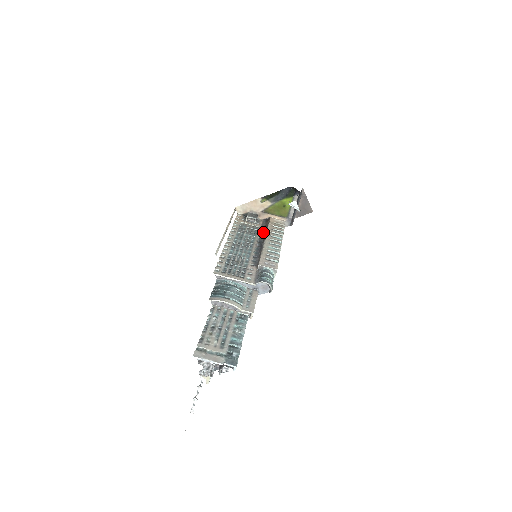
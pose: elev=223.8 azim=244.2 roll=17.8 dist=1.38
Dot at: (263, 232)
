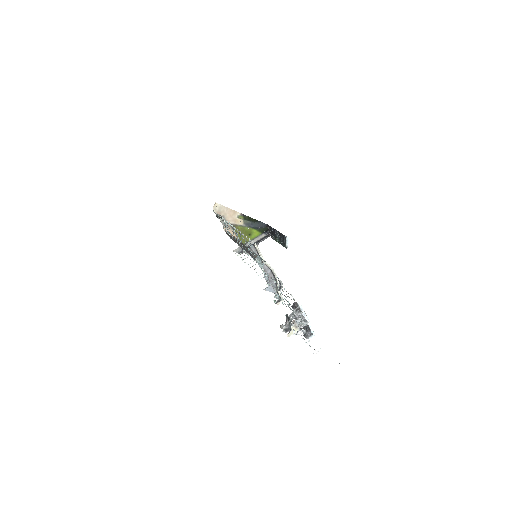
Dot at: (236, 241)
